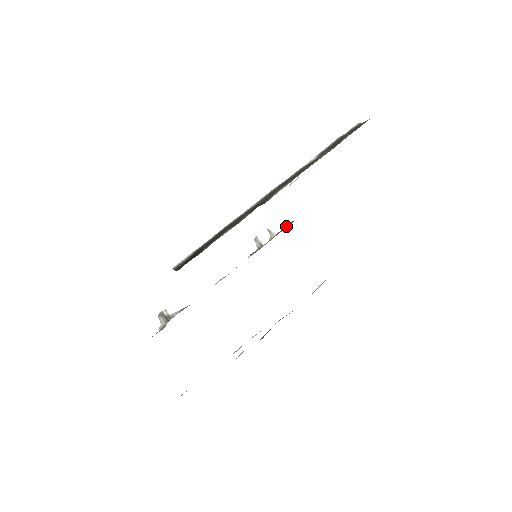
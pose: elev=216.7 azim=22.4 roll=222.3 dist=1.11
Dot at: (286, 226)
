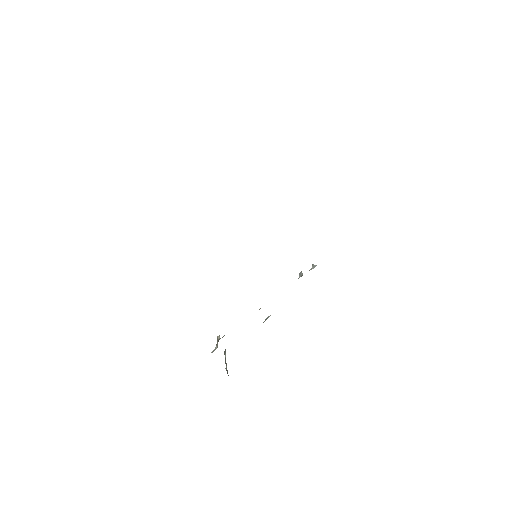
Dot at: occluded
